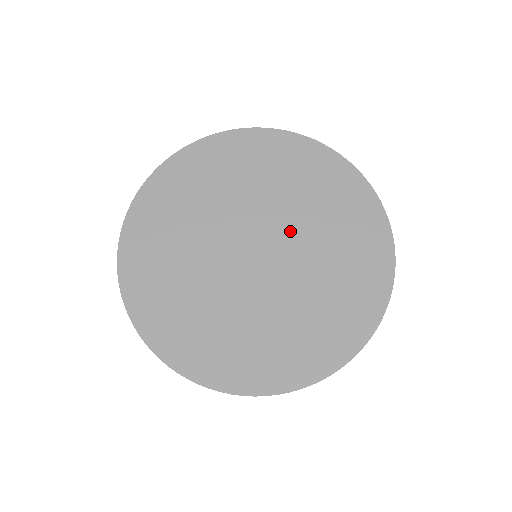
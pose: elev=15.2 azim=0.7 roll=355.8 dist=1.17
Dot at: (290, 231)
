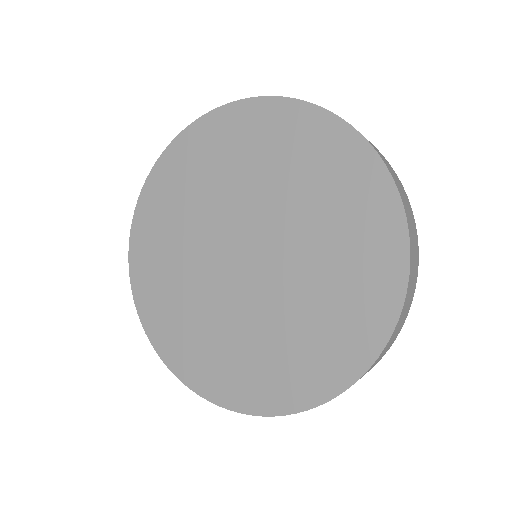
Dot at: (282, 232)
